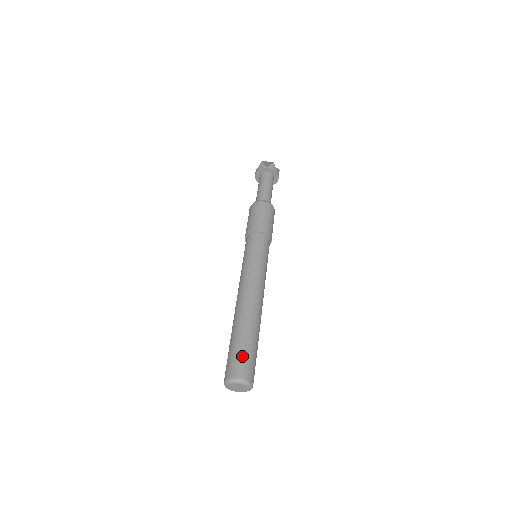
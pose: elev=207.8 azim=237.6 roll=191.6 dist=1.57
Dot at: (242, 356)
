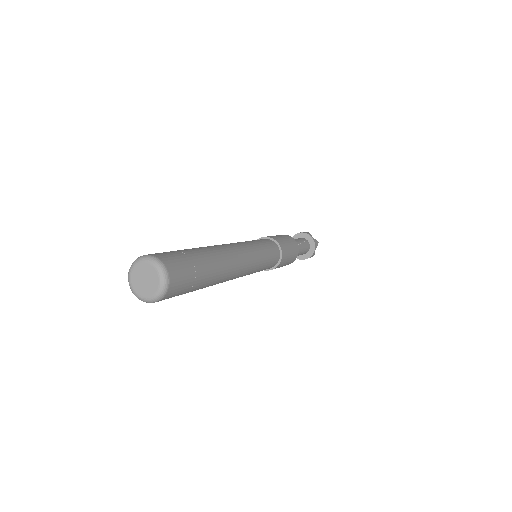
Dot at: occluded
